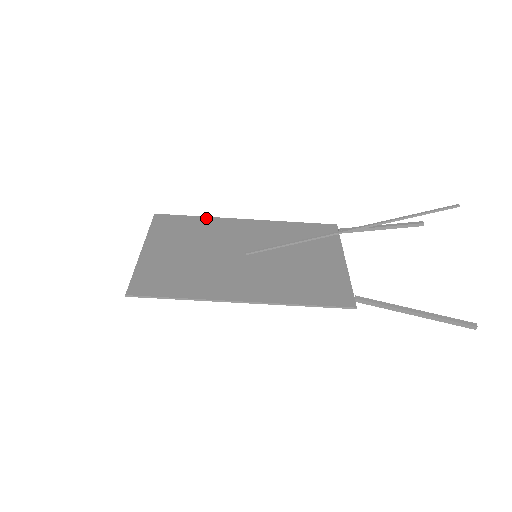
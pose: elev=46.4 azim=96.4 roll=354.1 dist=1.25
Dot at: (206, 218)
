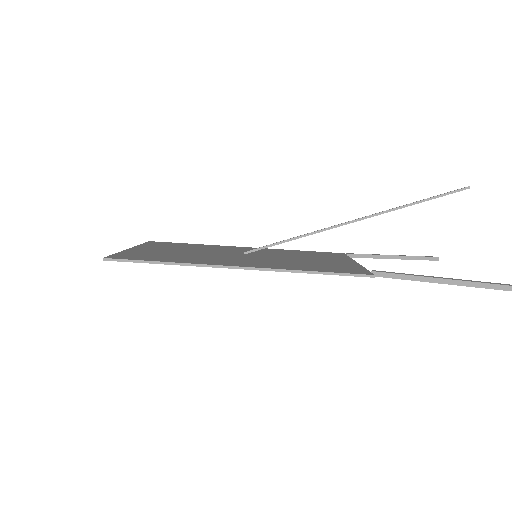
Dot at: (203, 244)
